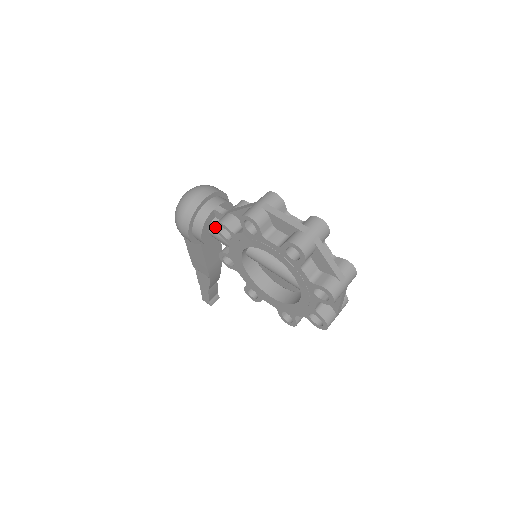
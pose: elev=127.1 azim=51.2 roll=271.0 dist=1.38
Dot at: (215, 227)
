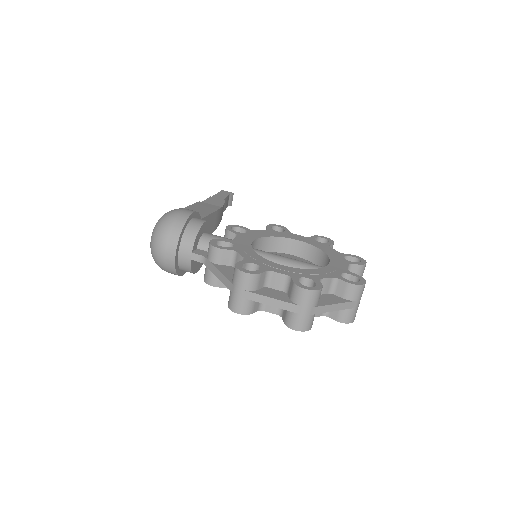
Dot at: occluded
